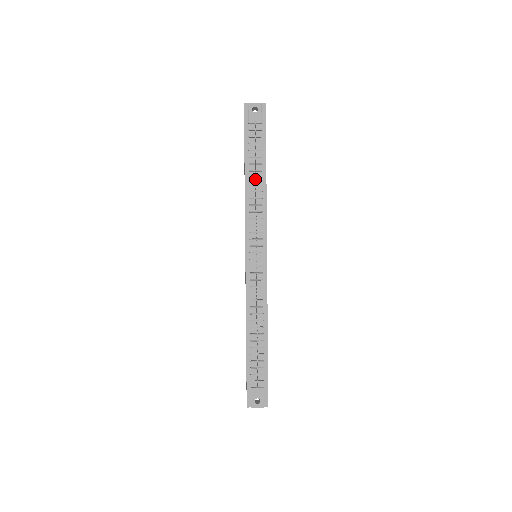
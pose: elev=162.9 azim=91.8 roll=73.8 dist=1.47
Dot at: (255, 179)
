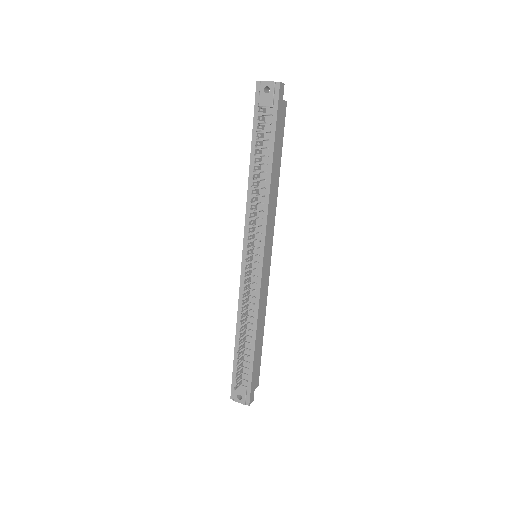
Dot at: (256, 174)
